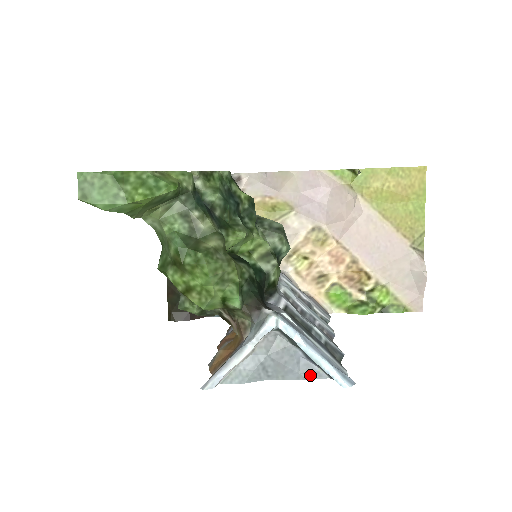
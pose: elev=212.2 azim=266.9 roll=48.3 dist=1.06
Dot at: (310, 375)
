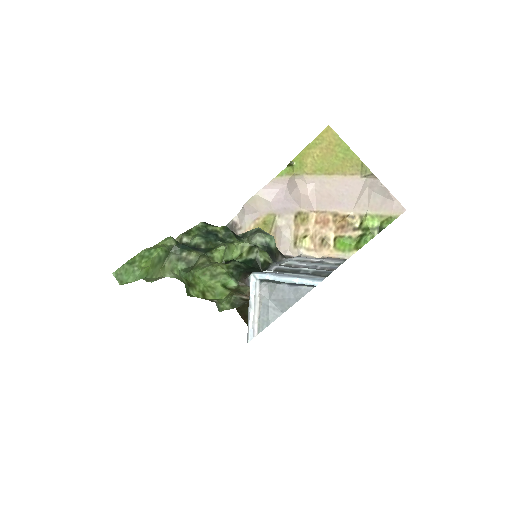
Dot at: (302, 294)
